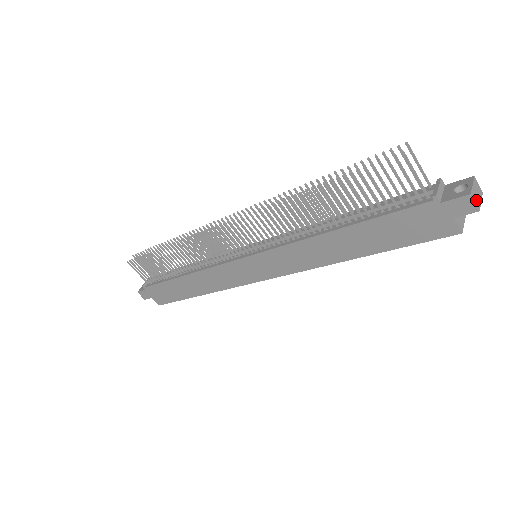
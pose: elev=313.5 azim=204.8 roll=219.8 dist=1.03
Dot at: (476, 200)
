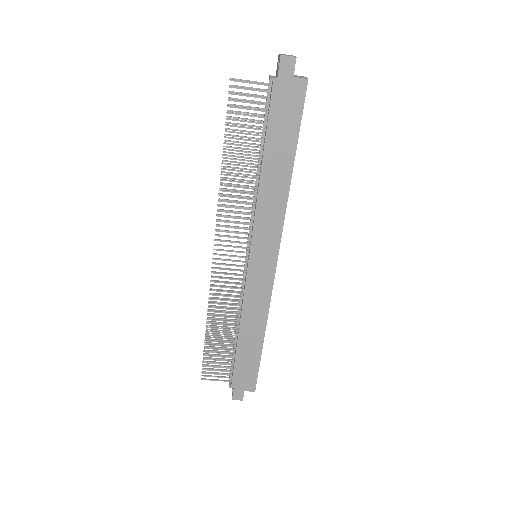
Dot at: (289, 56)
